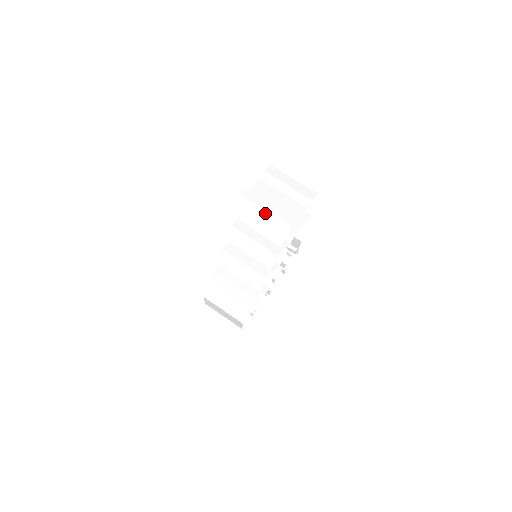
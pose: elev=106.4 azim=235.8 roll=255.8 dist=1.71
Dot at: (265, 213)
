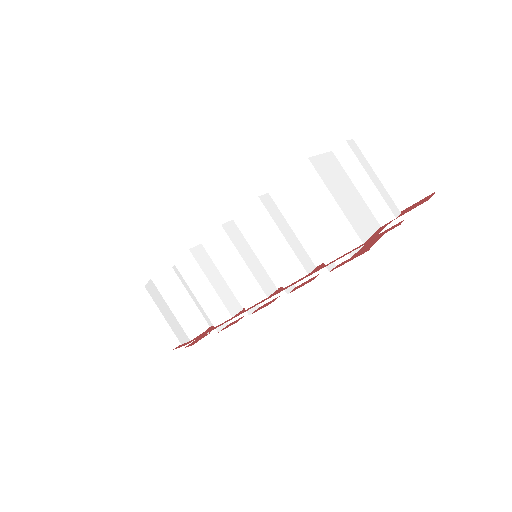
Dot at: (331, 203)
